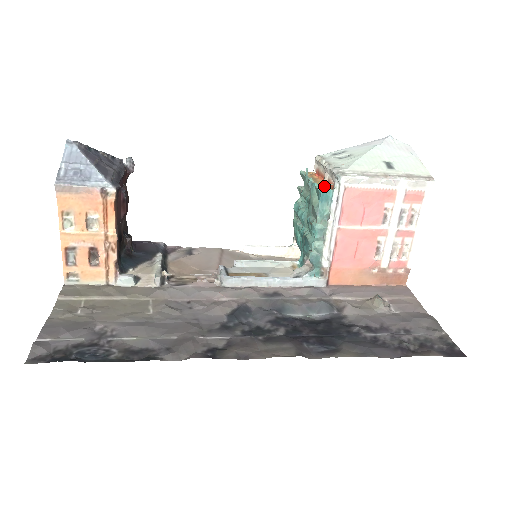
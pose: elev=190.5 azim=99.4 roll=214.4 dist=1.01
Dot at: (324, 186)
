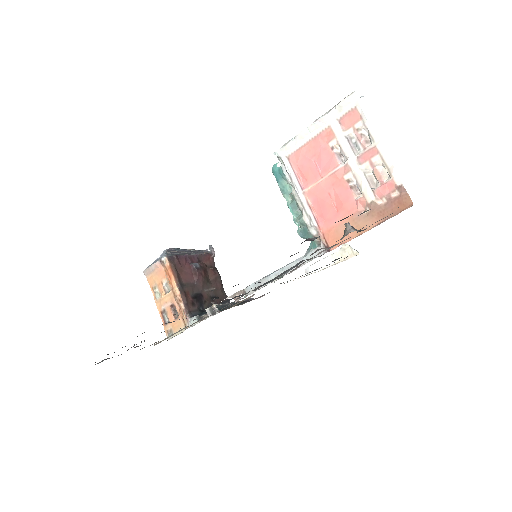
Dot at: (274, 168)
